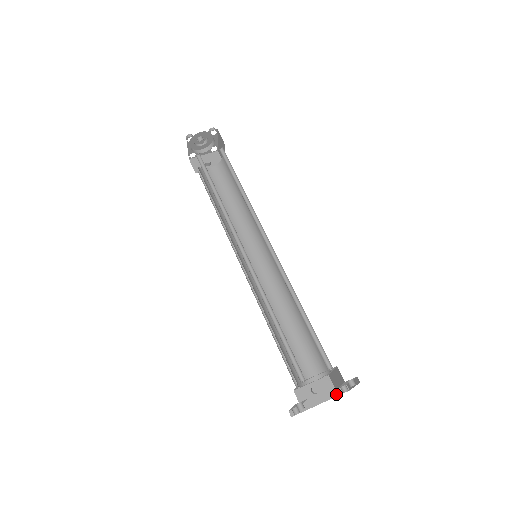
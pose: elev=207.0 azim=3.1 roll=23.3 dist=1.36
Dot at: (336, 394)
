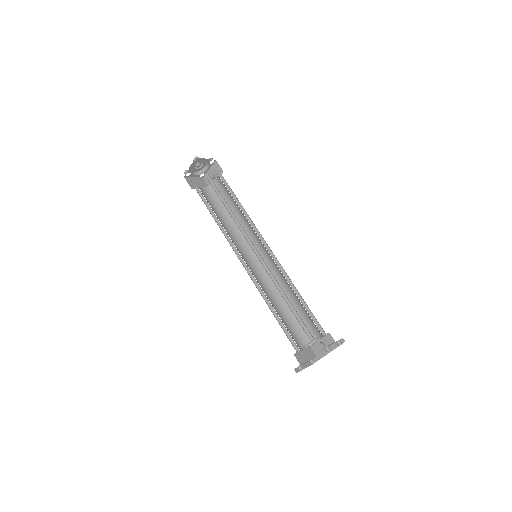
Dot at: (337, 346)
